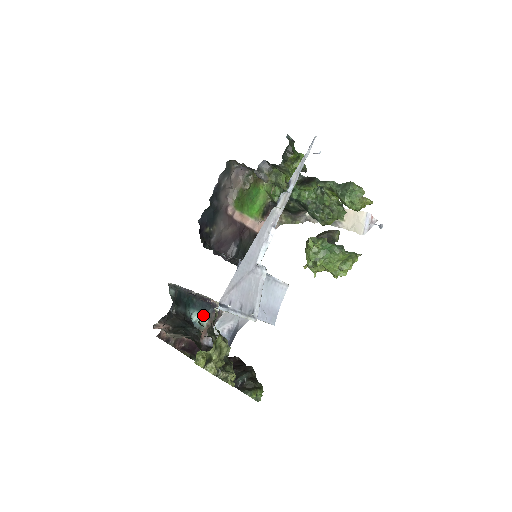
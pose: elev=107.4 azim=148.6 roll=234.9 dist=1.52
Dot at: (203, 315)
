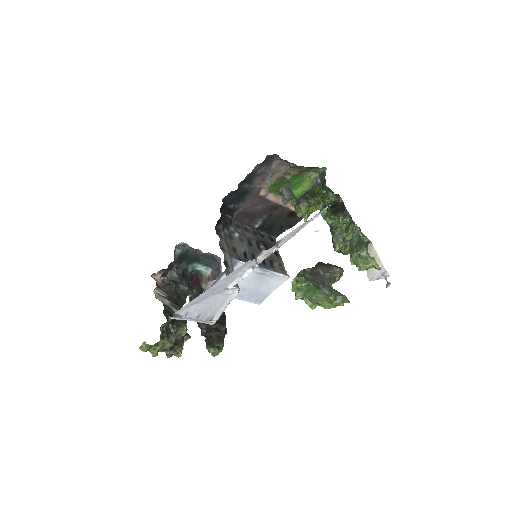
Dot at: (208, 268)
